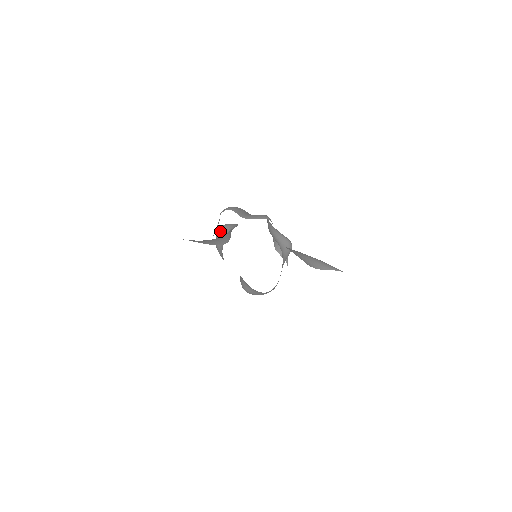
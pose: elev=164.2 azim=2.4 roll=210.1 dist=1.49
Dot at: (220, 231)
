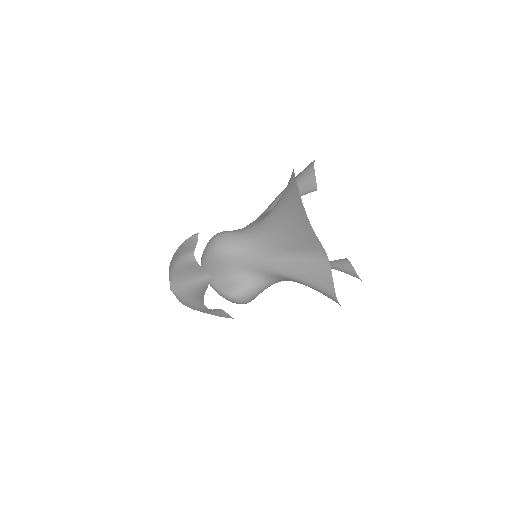
Dot at: (226, 232)
